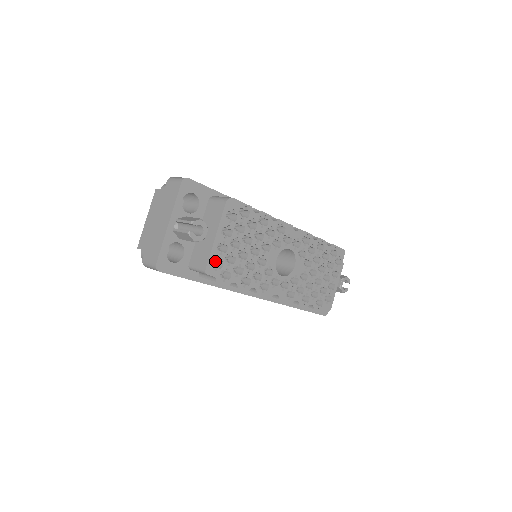
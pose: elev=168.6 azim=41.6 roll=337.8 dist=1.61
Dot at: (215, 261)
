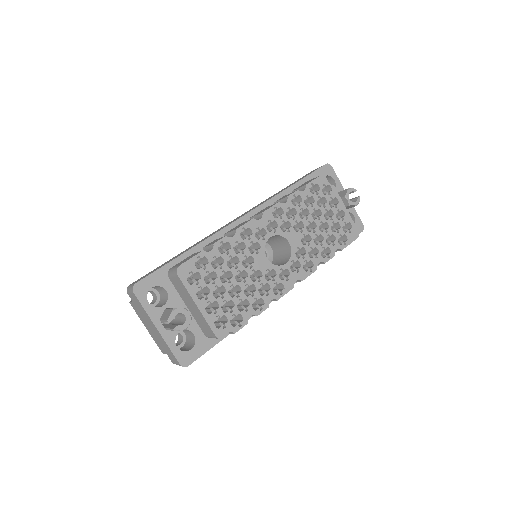
Dot at: (218, 320)
